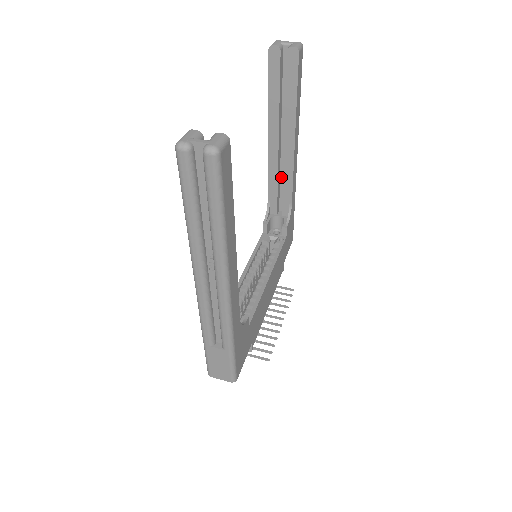
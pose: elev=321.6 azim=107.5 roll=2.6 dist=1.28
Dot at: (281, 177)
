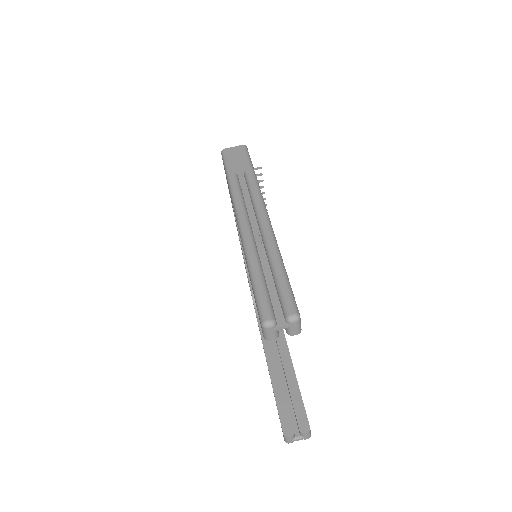
Dot at: occluded
